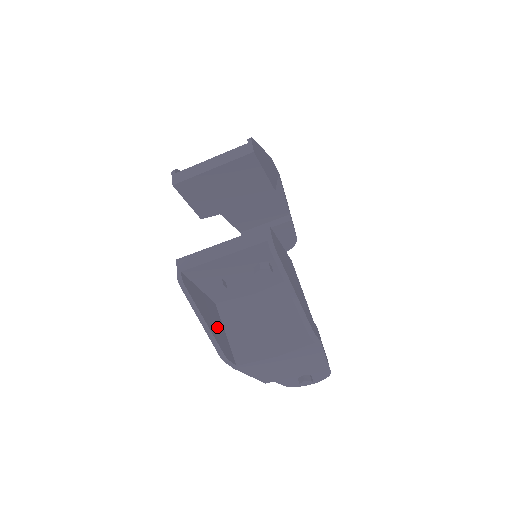
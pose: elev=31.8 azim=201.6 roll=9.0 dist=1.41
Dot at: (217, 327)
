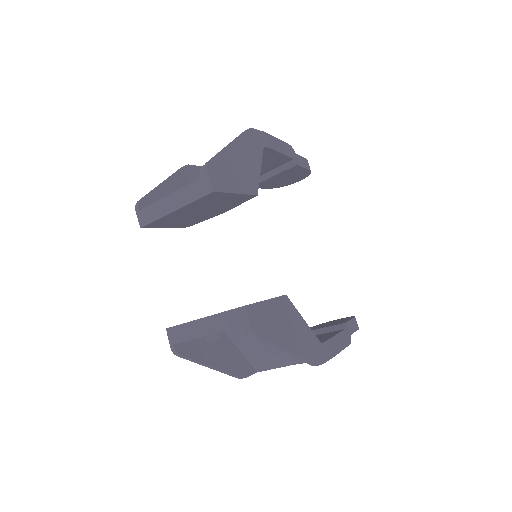
Dot at: (228, 355)
